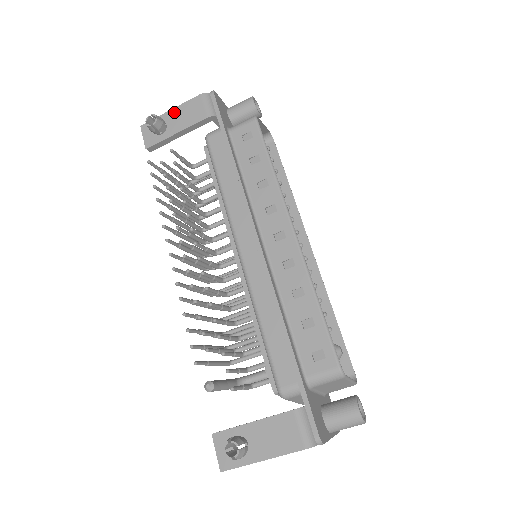
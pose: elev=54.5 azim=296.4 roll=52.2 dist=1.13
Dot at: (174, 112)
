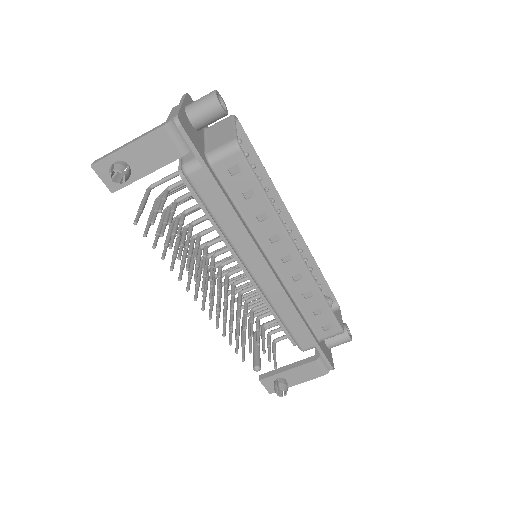
Dot at: (133, 149)
